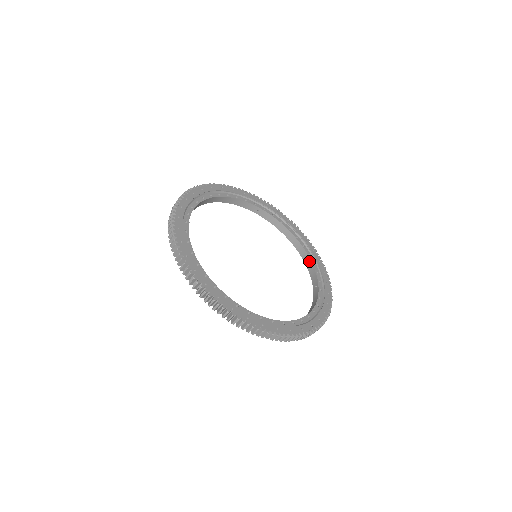
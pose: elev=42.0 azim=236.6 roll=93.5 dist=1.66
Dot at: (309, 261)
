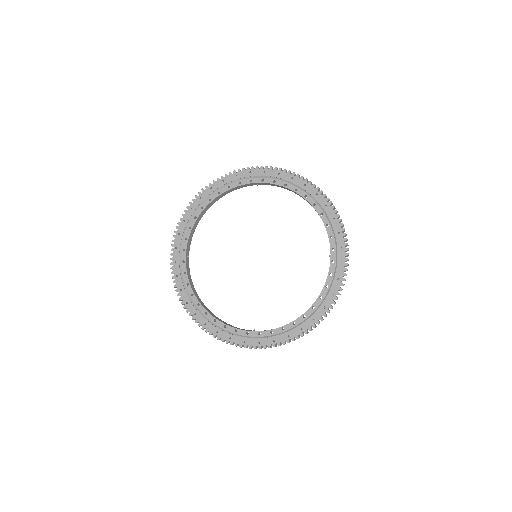
Dot at: (323, 222)
